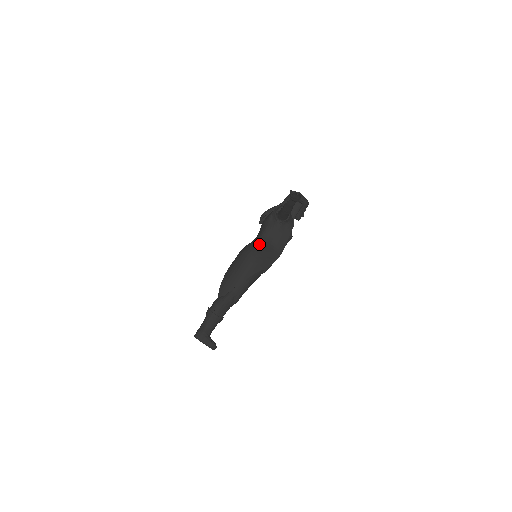
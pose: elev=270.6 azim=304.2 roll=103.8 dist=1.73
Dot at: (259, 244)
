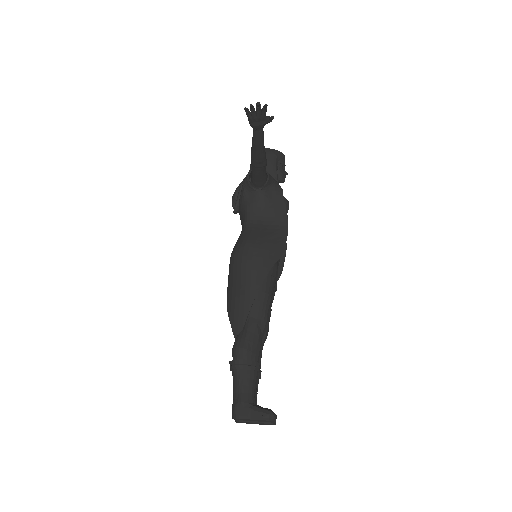
Dot at: (249, 233)
